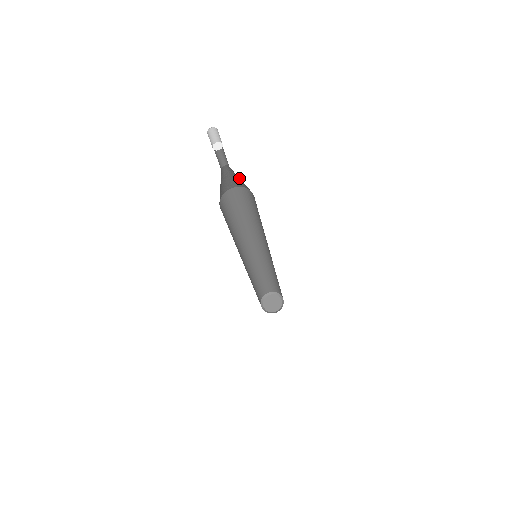
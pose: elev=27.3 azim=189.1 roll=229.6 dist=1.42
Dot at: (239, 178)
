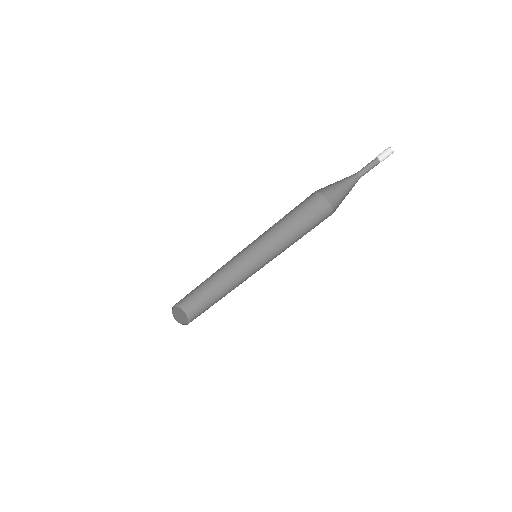
Dot at: occluded
